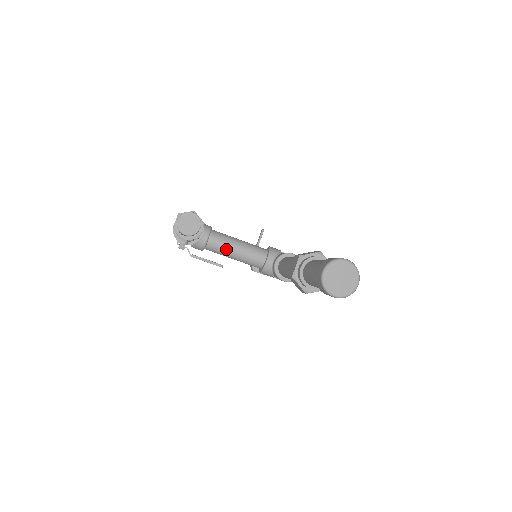
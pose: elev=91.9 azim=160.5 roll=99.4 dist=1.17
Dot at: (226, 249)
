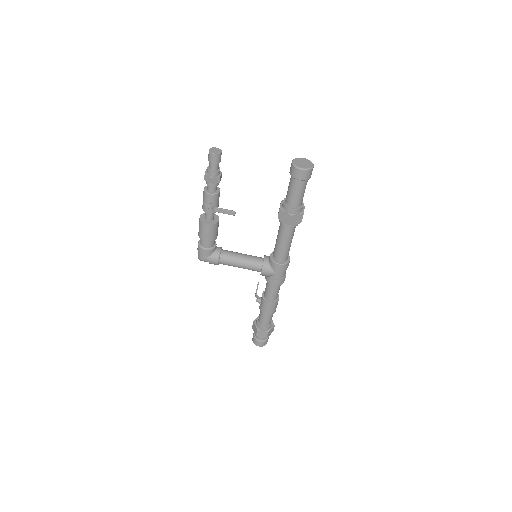
Dot at: (234, 256)
